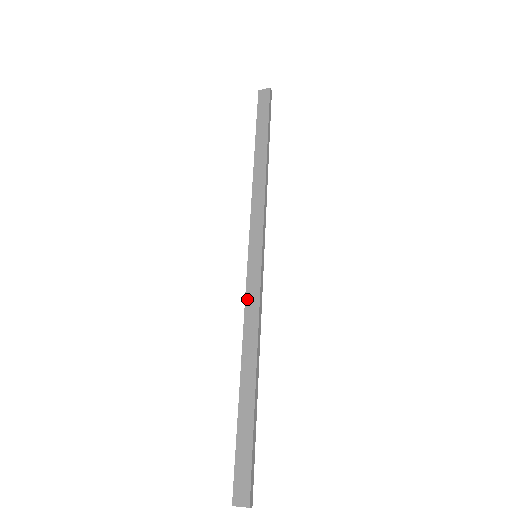
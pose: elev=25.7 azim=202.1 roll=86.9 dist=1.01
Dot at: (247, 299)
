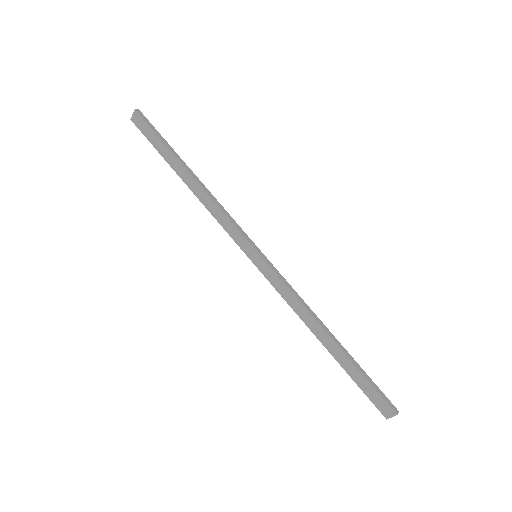
Dot at: (279, 292)
